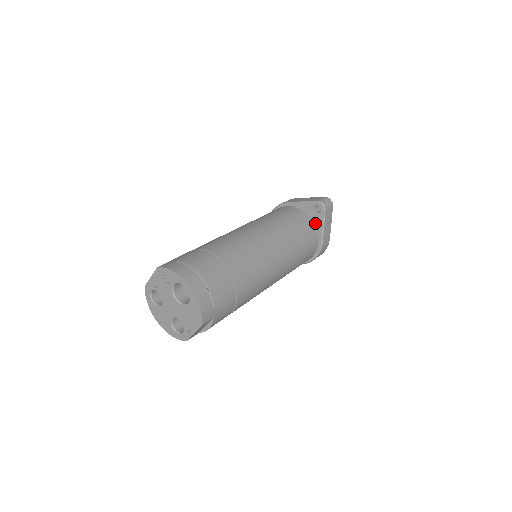
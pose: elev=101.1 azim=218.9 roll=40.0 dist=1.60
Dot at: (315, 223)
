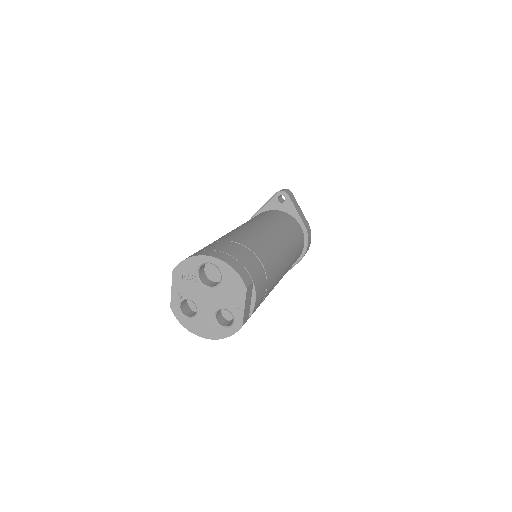
Dot at: (287, 213)
